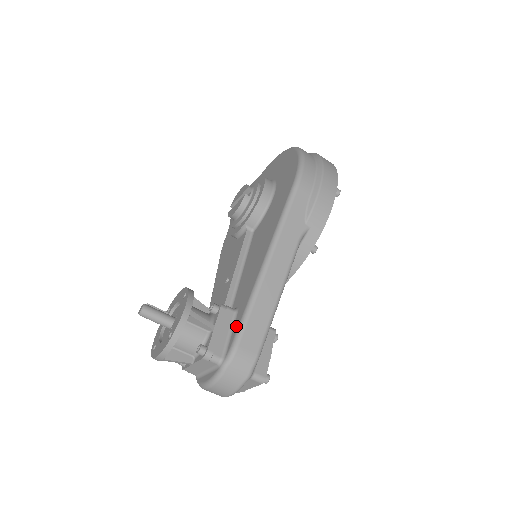
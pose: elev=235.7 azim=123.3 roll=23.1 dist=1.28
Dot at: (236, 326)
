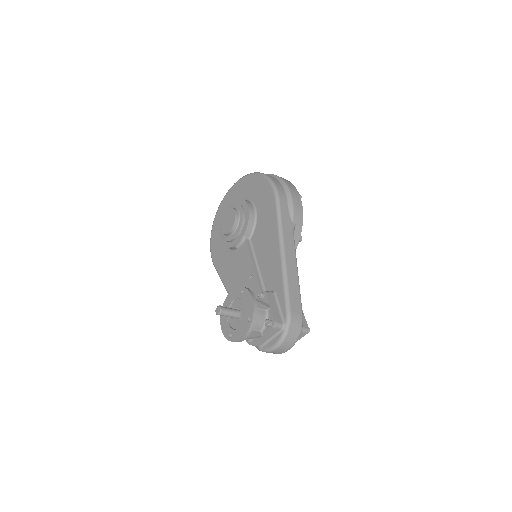
Dot at: (282, 301)
